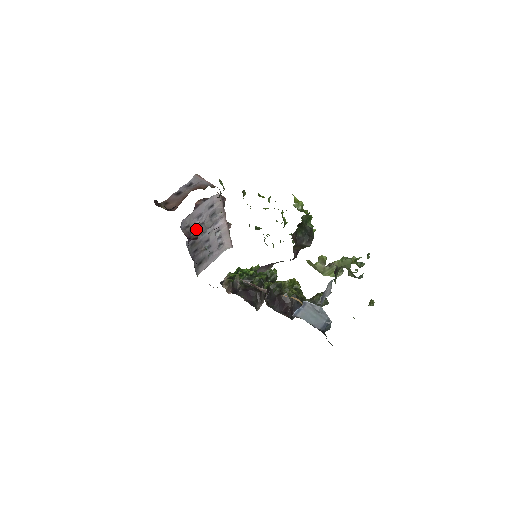
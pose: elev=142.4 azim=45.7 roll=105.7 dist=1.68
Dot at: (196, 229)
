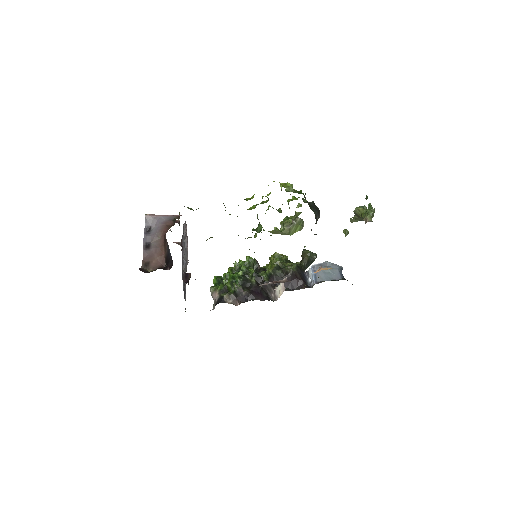
Dot at: occluded
